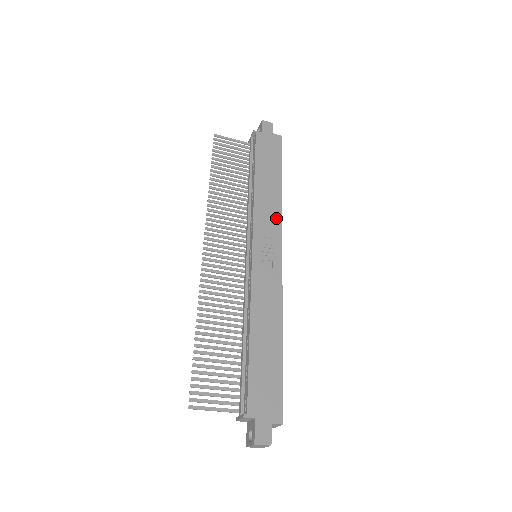
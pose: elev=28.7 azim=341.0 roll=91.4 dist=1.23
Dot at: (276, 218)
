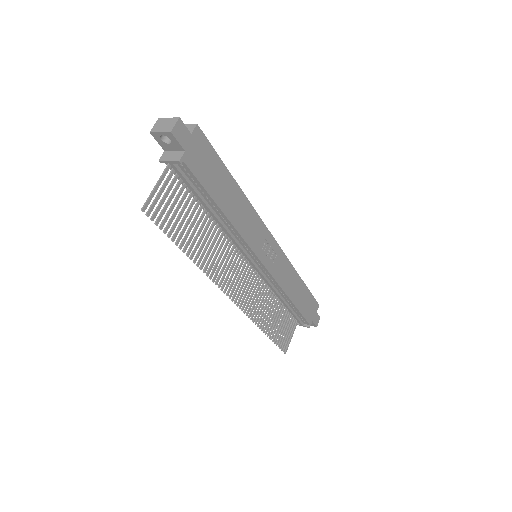
Dot at: (256, 220)
